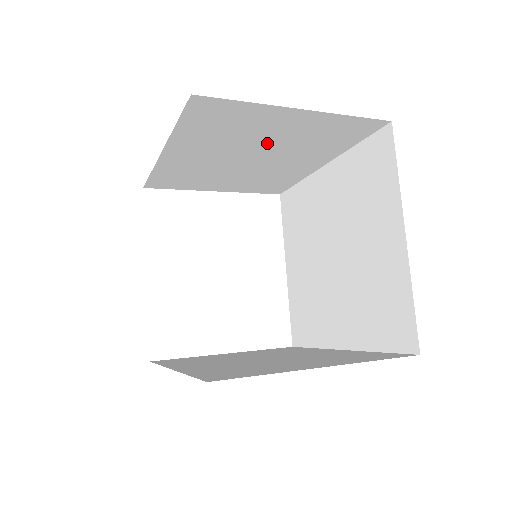
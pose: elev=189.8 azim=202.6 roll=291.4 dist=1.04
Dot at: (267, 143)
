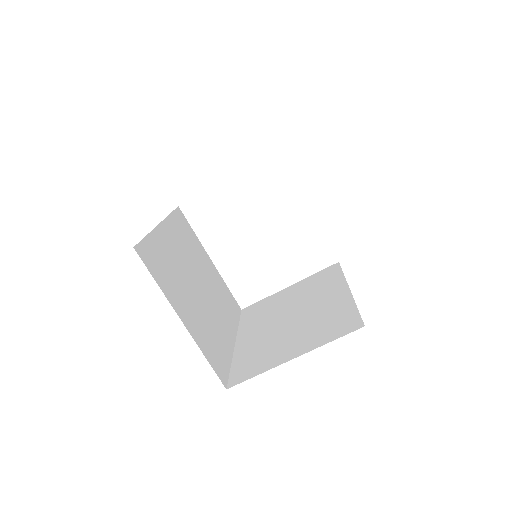
Dot at: occluded
